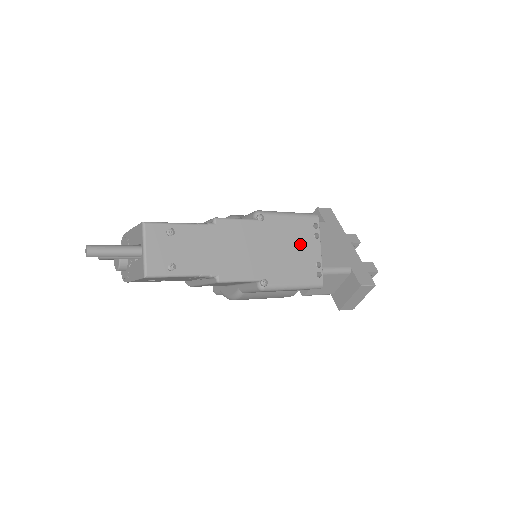
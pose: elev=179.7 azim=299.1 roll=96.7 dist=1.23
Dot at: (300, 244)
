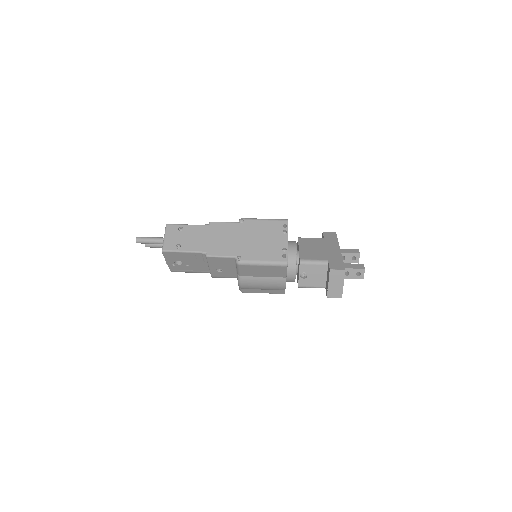
Dot at: (270, 237)
